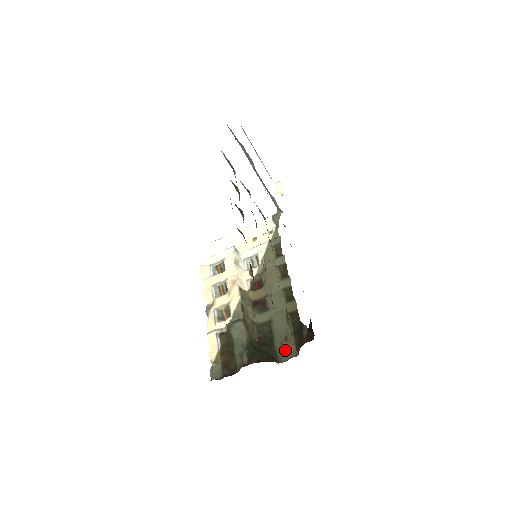
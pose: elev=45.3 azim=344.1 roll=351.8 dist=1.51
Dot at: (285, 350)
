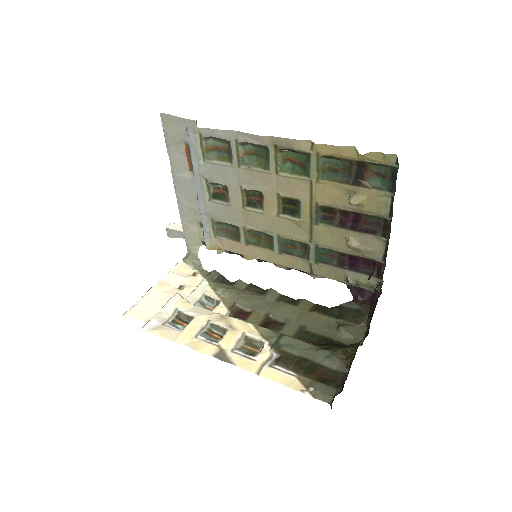
Dot at: (351, 334)
